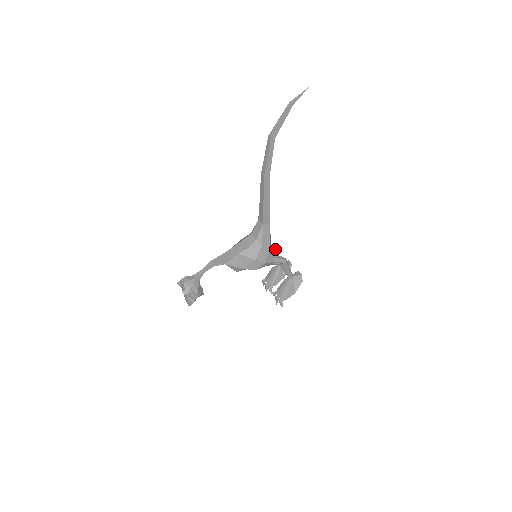
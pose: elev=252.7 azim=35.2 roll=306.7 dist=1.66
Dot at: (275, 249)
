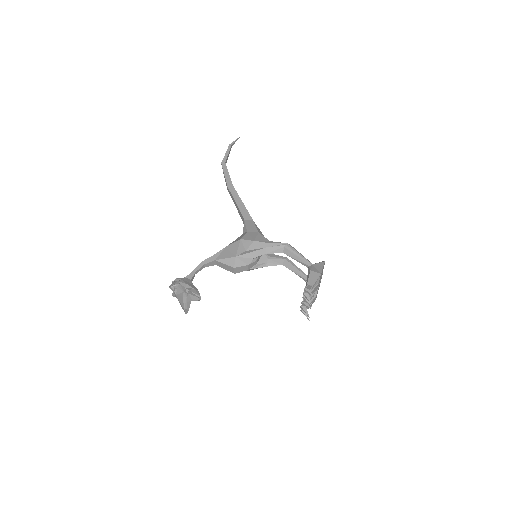
Dot at: (288, 260)
